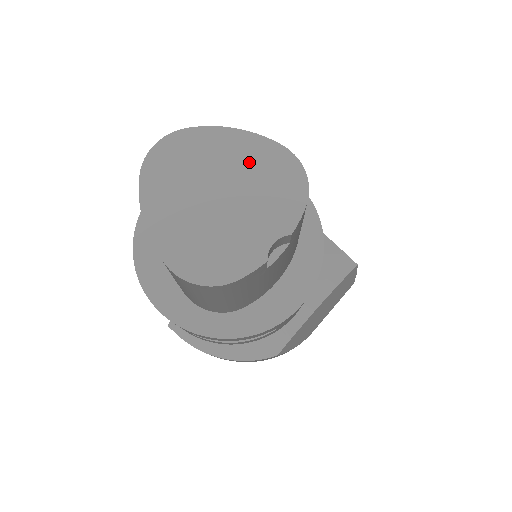
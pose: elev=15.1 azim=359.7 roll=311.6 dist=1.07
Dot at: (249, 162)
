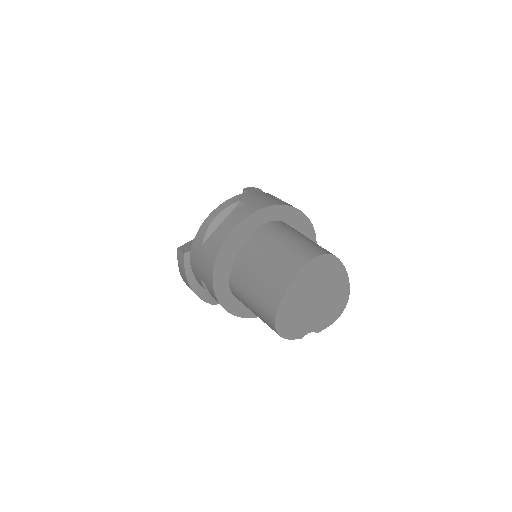
Dot at: (336, 292)
